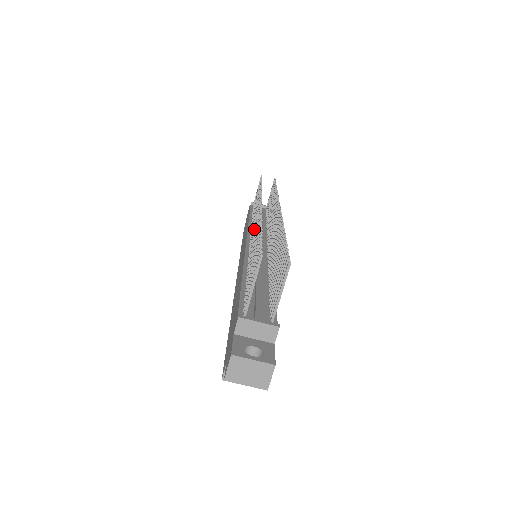
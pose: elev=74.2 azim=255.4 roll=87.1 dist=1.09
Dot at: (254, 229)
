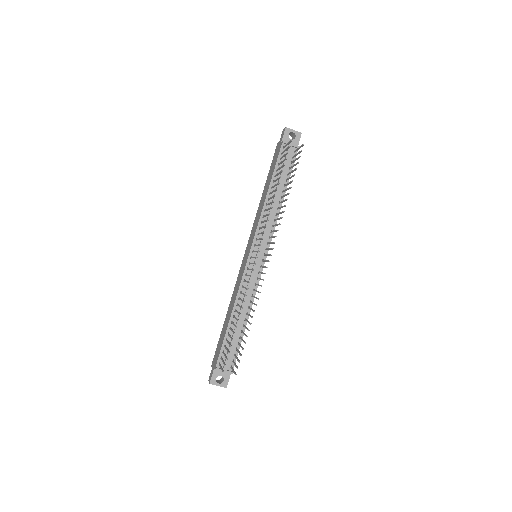
Dot at: occluded
